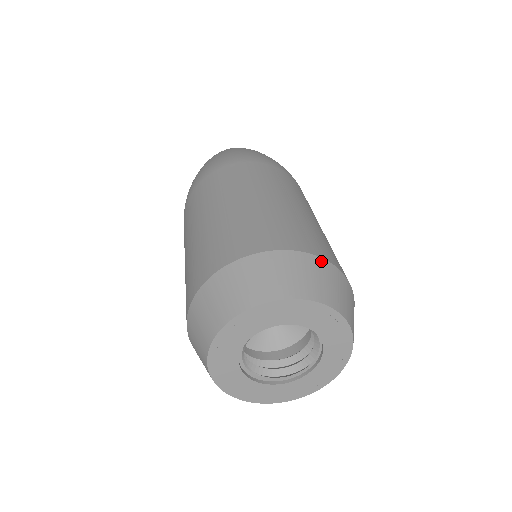
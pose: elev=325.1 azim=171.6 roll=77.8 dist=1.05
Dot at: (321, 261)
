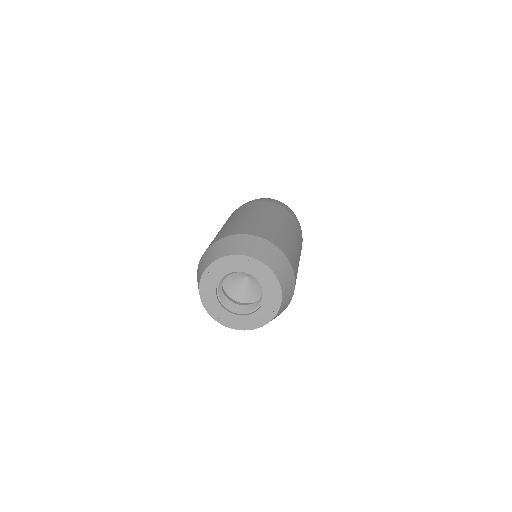
Dot at: (251, 237)
